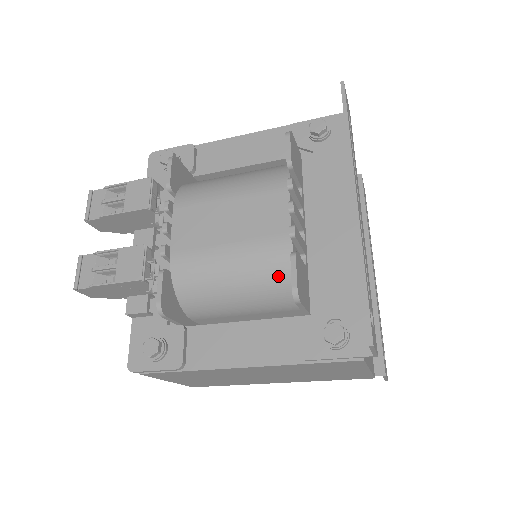
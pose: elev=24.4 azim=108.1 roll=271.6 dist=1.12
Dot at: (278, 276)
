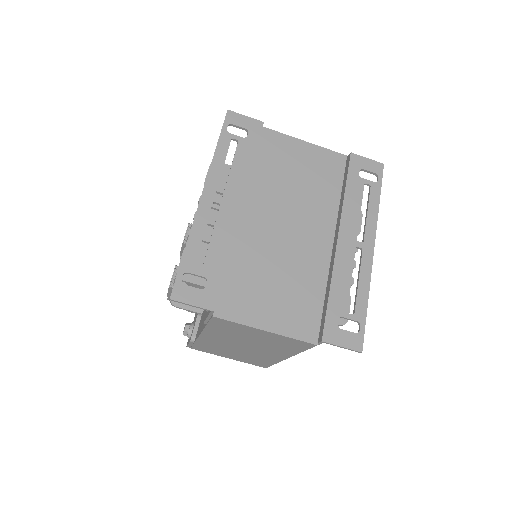
Dot at: occluded
